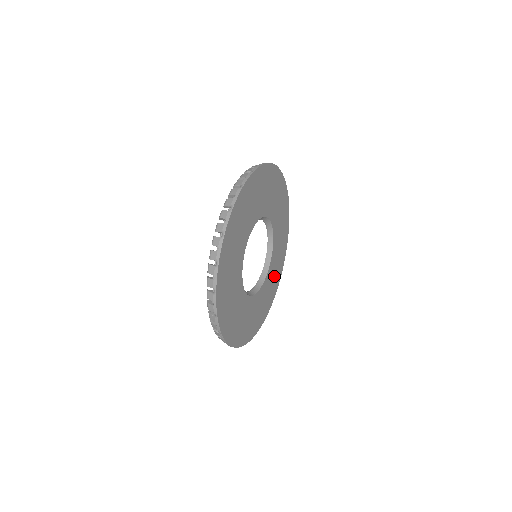
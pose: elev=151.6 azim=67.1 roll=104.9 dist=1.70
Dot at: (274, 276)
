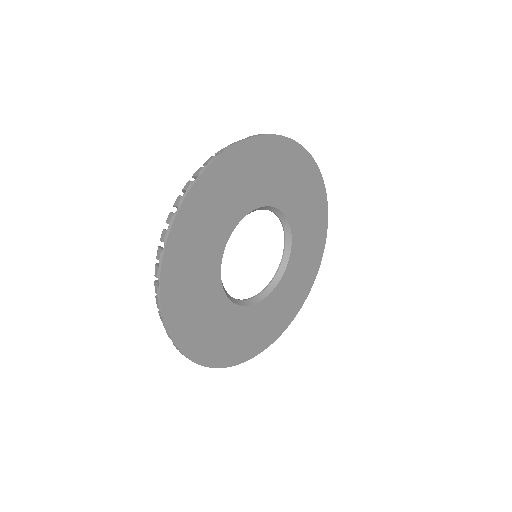
Dot at: (271, 320)
